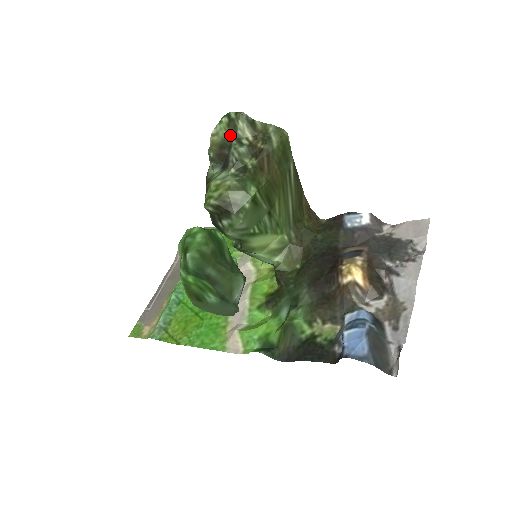
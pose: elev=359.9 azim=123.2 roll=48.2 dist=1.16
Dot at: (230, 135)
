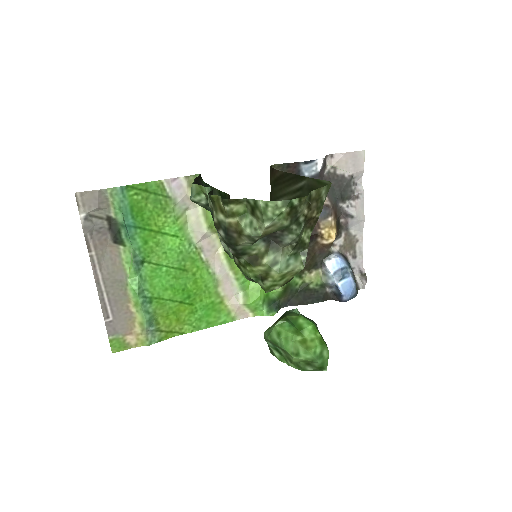
Dot at: (289, 222)
